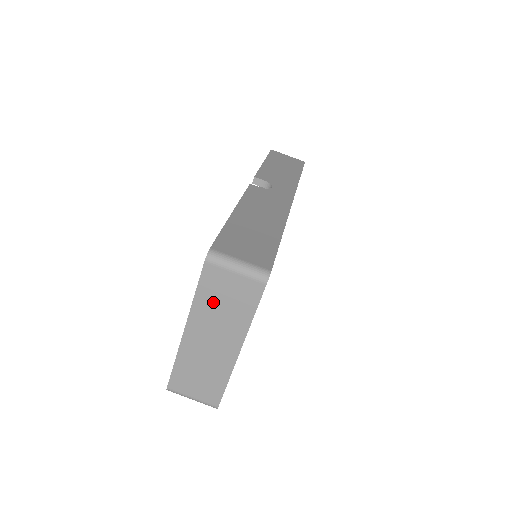
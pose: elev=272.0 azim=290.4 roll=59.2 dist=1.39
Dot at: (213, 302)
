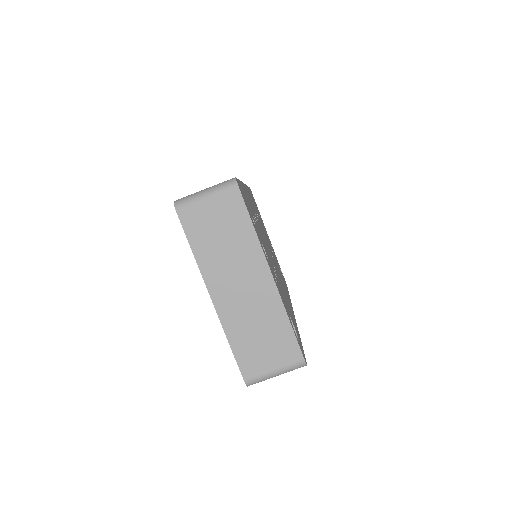
Dot at: (212, 245)
